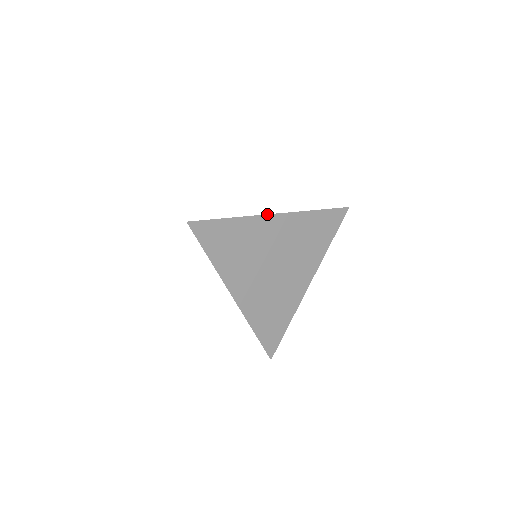
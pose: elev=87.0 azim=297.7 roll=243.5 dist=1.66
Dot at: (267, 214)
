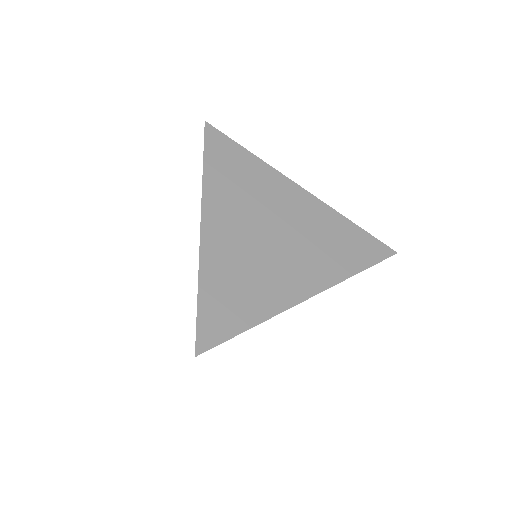
Dot at: occluded
